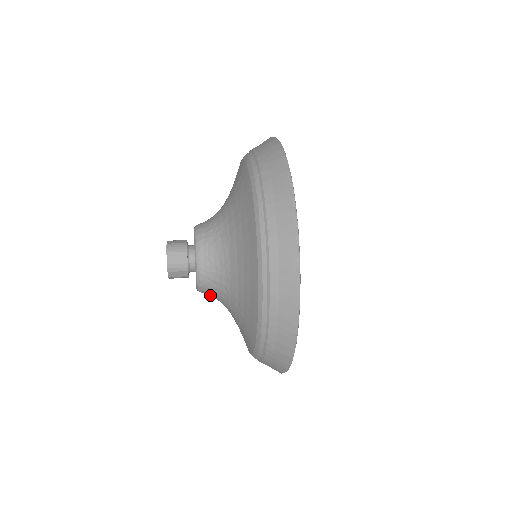
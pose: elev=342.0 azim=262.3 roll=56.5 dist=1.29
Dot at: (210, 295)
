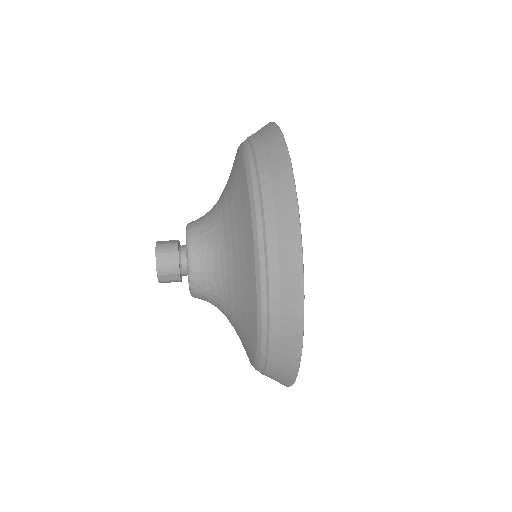
Dot at: occluded
